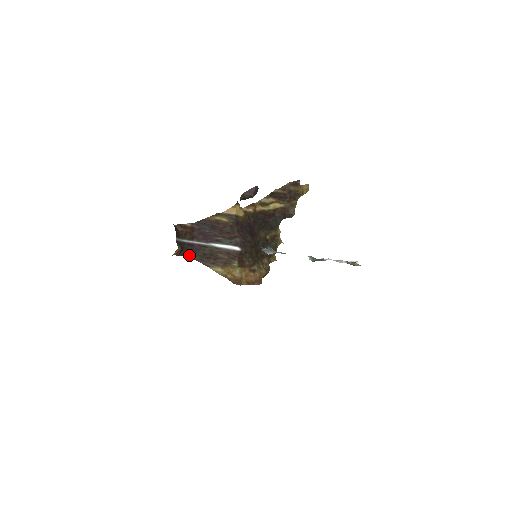
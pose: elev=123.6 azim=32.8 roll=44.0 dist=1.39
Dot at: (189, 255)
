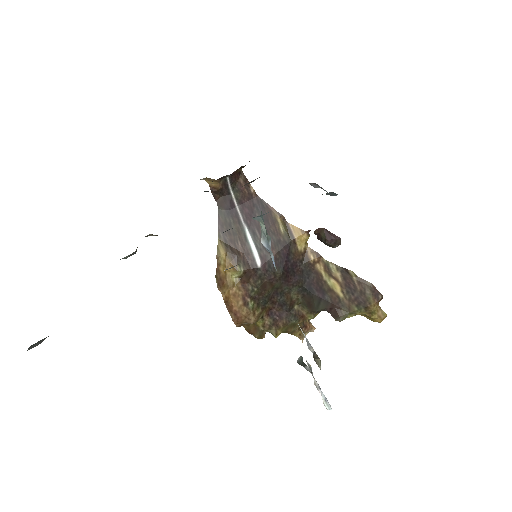
Dot at: (220, 208)
